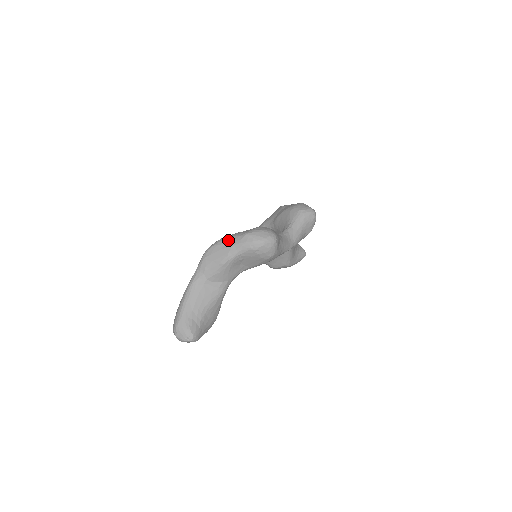
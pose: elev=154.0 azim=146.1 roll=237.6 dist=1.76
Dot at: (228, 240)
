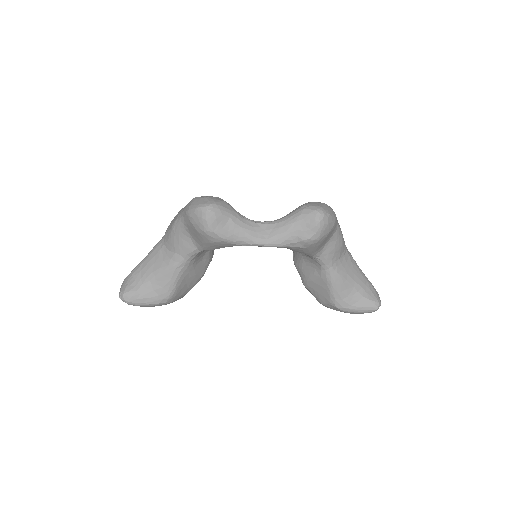
Dot at: occluded
